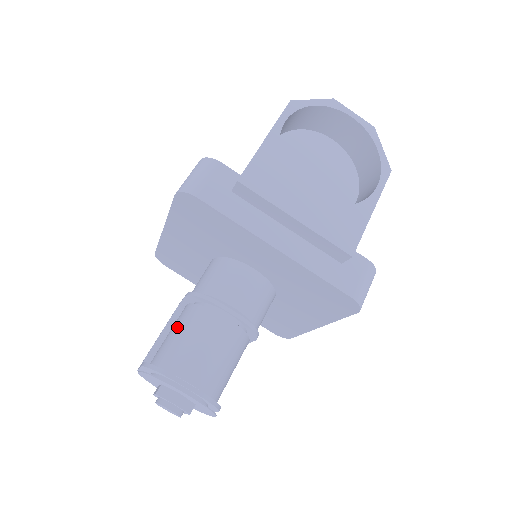
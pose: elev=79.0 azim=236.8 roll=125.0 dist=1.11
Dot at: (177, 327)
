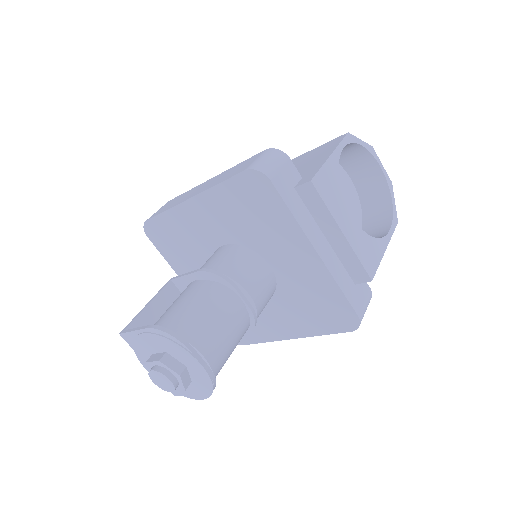
Dot at: (192, 299)
